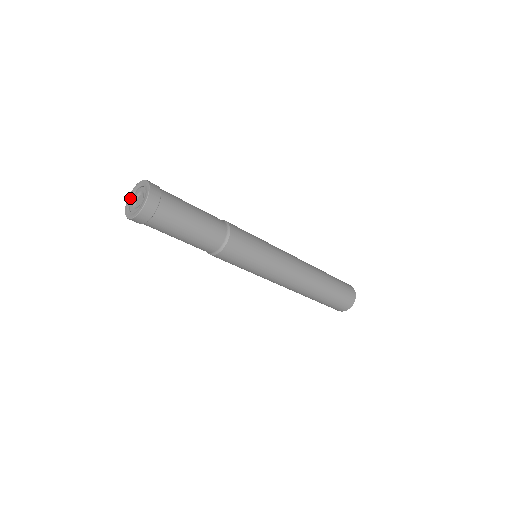
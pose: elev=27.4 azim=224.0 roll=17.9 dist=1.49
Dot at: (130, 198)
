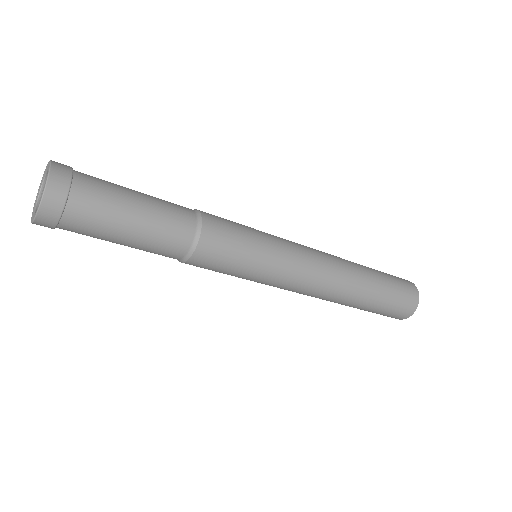
Dot at: (45, 172)
